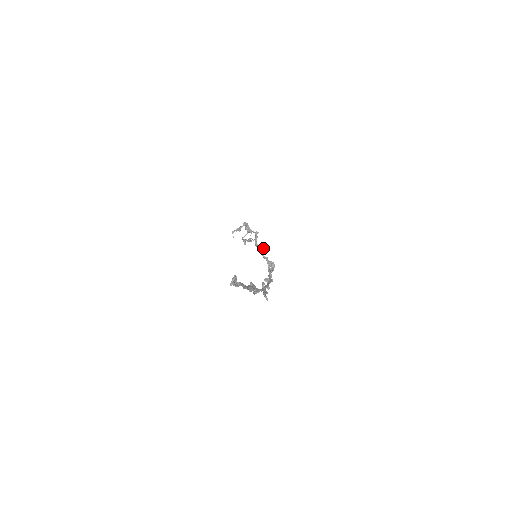
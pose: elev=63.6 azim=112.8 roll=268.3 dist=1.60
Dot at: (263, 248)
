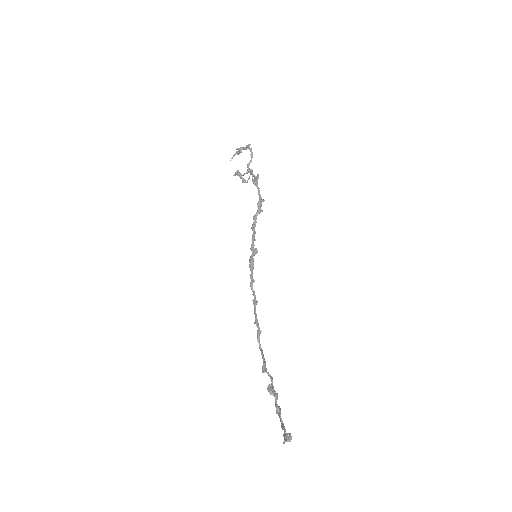
Dot at: occluded
